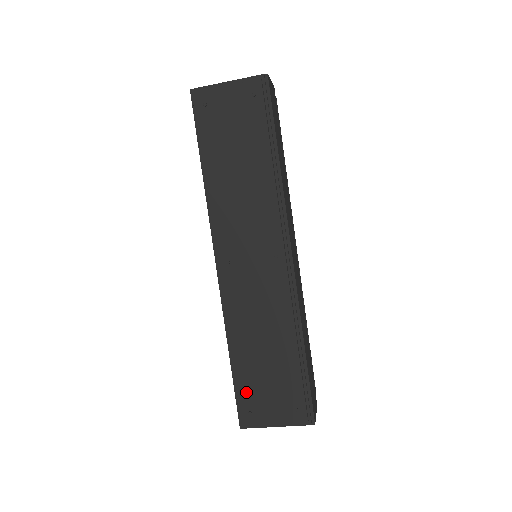
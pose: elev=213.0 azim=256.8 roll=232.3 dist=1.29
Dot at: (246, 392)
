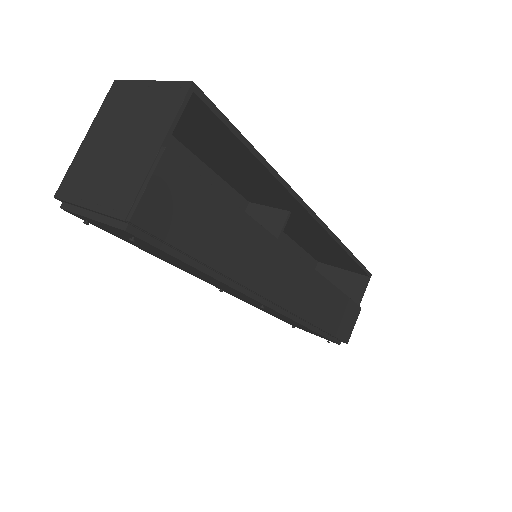
Dot at: (285, 321)
